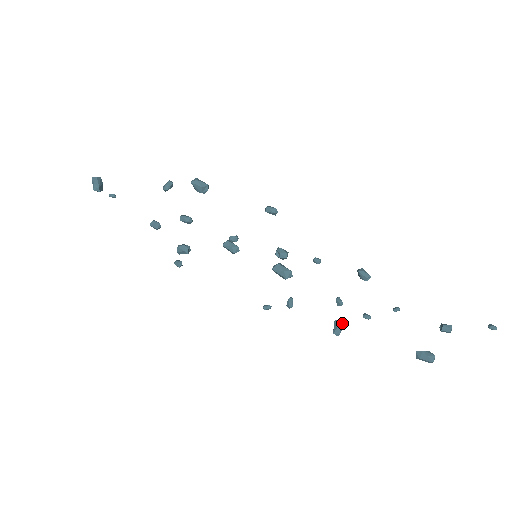
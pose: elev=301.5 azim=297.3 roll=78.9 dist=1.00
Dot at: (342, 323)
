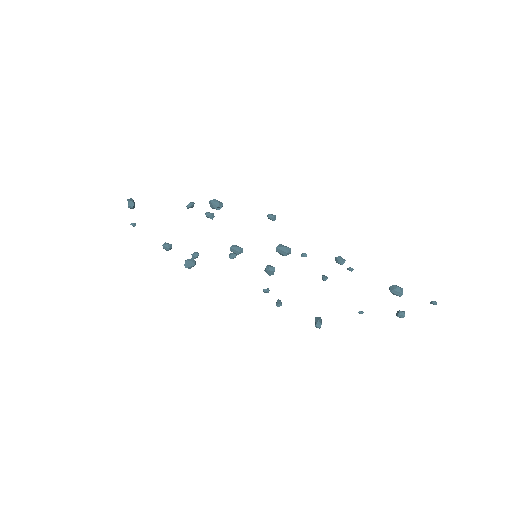
Dot at: (321, 319)
